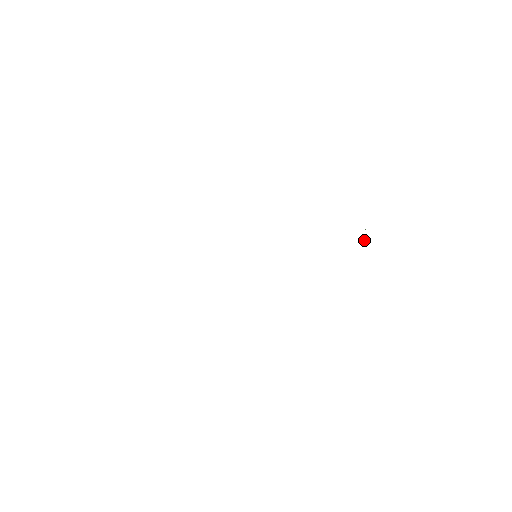
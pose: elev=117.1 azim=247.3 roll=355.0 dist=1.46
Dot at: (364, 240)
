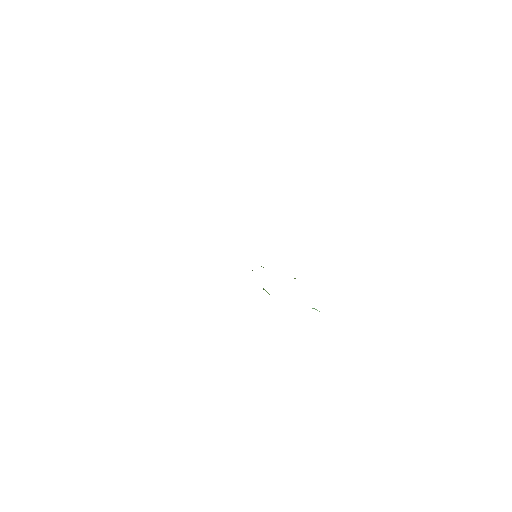
Dot at: occluded
